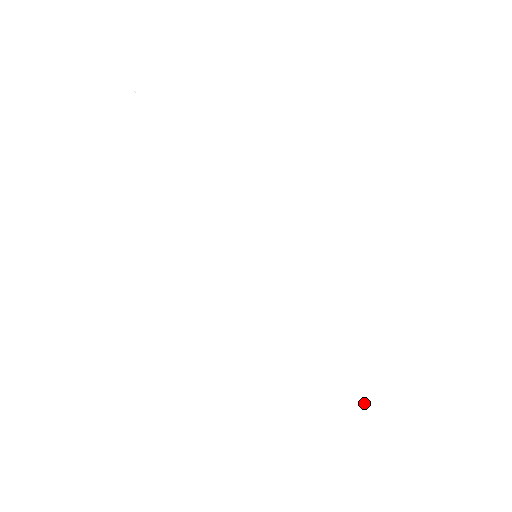
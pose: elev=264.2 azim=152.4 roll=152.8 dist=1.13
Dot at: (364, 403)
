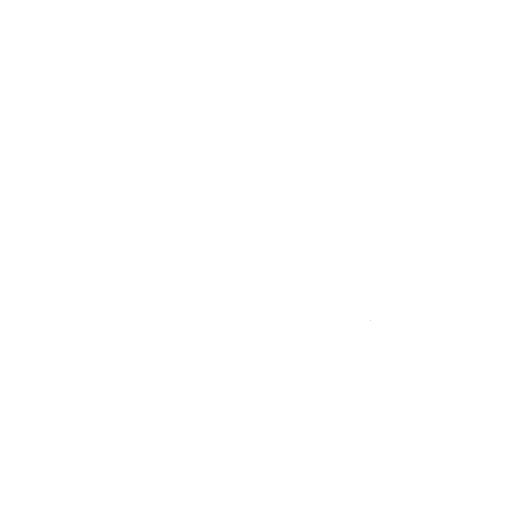
Dot at: (370, 320)
